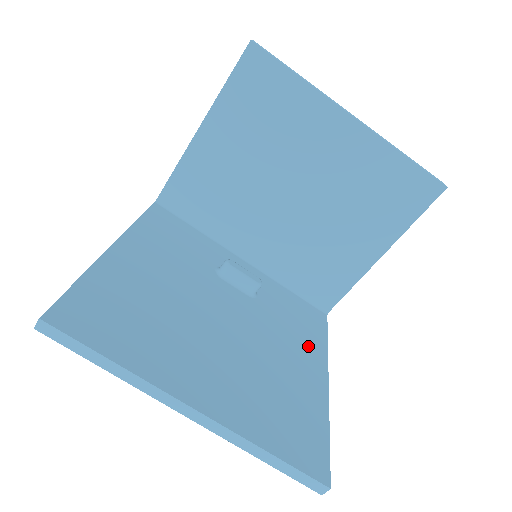
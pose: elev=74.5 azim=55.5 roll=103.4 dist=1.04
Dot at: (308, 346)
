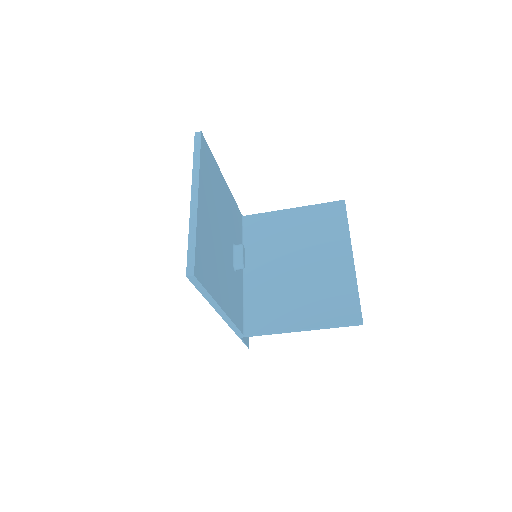
Dot at: (229, 302)
